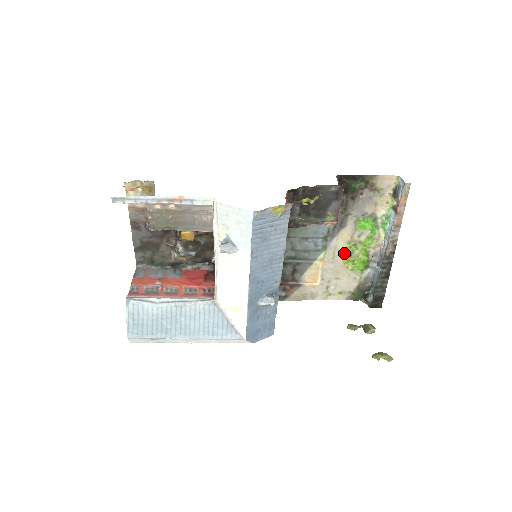
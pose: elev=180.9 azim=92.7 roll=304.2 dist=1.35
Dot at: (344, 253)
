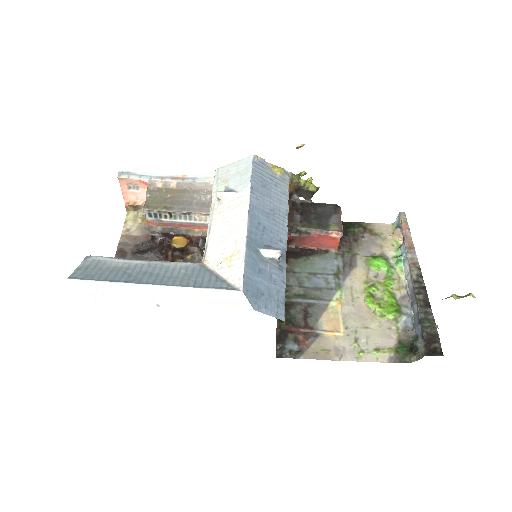
Dot at: (364, 294)
